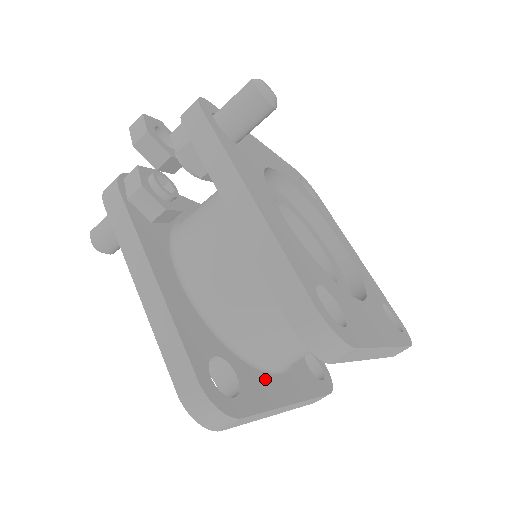
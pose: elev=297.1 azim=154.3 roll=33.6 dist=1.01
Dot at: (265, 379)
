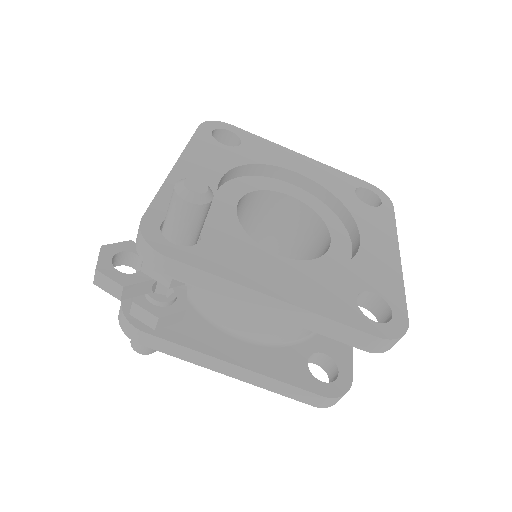
Dot at: occluded
